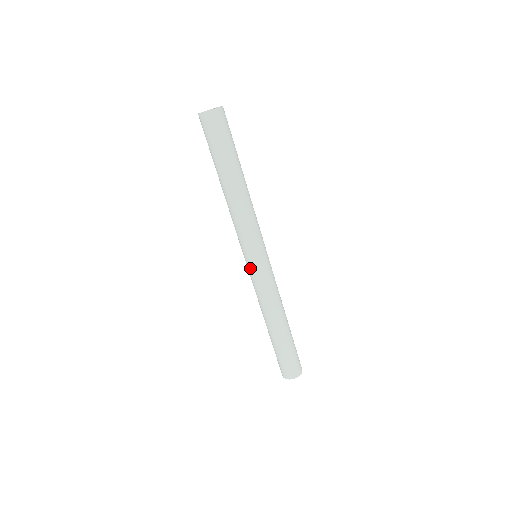
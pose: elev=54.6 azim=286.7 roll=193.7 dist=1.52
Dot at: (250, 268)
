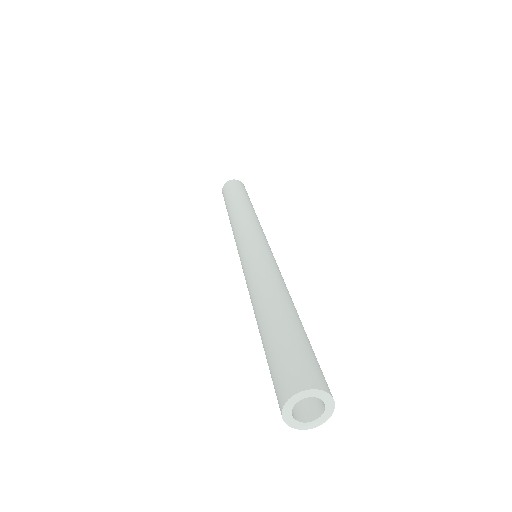
Dot at: (244, 253)
